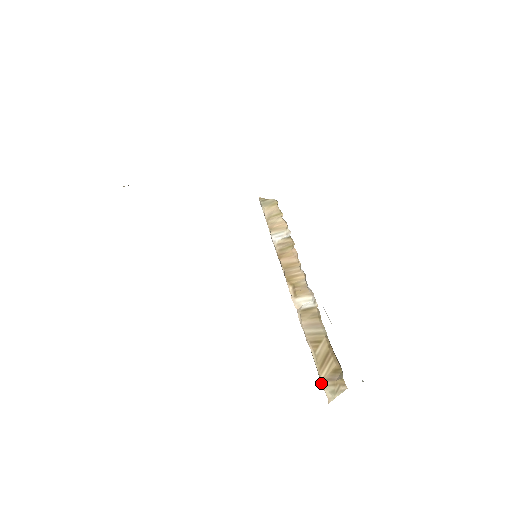
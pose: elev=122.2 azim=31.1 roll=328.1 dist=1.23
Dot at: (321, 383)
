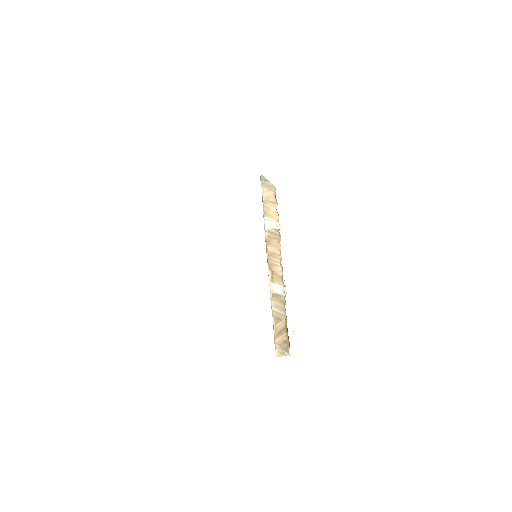
Dot at: (274, 343)
